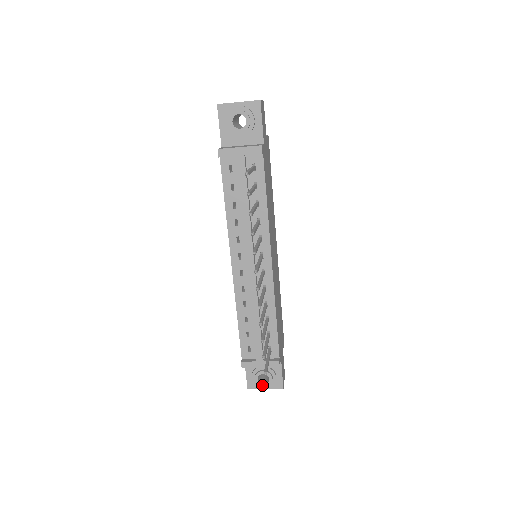
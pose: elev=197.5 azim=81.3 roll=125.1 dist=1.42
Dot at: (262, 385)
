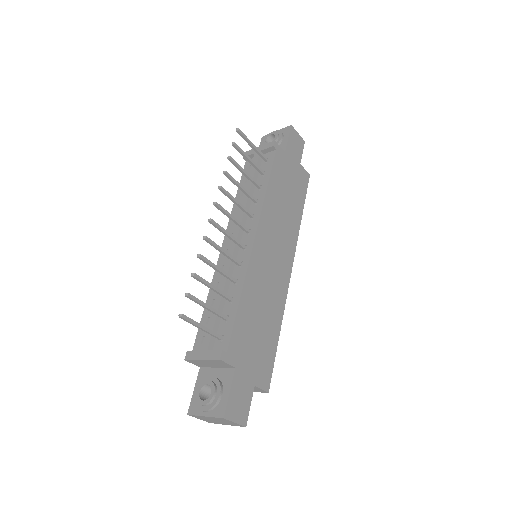
Dot at: (201, 402)
